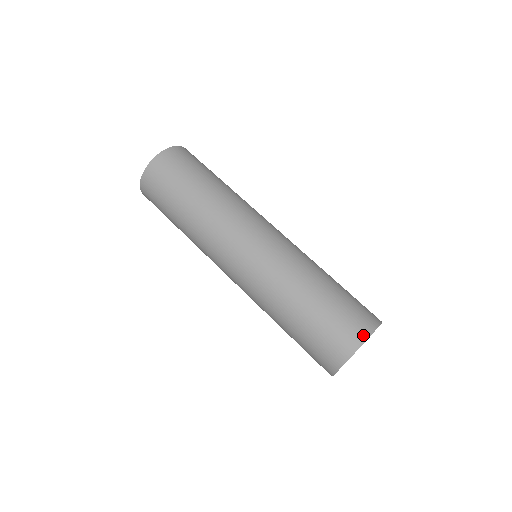
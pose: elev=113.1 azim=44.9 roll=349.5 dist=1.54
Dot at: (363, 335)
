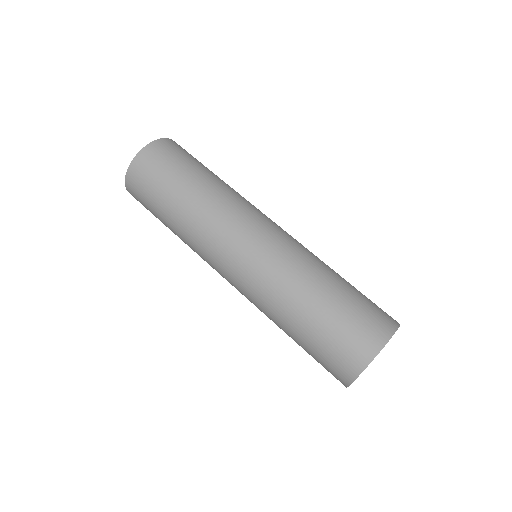
Dot at: (393, 325)
